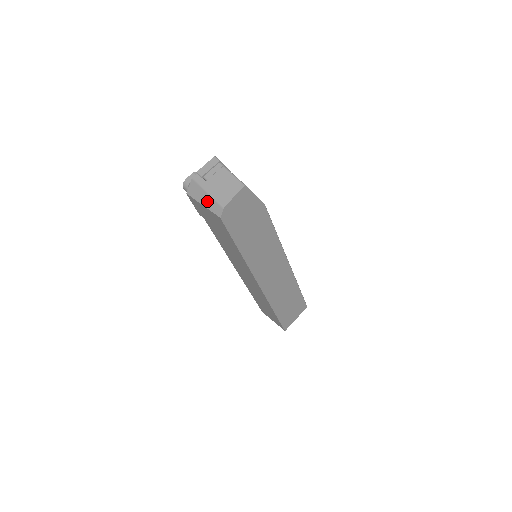
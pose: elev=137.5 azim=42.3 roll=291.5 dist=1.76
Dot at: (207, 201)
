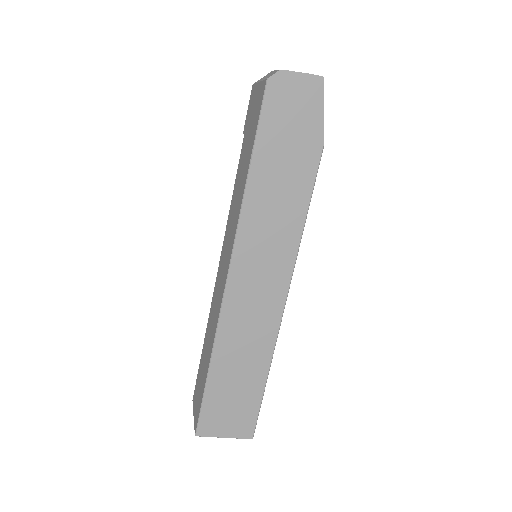
Dot at: occluded
